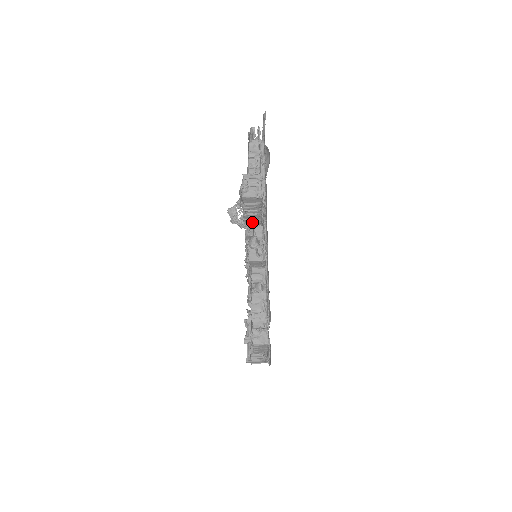
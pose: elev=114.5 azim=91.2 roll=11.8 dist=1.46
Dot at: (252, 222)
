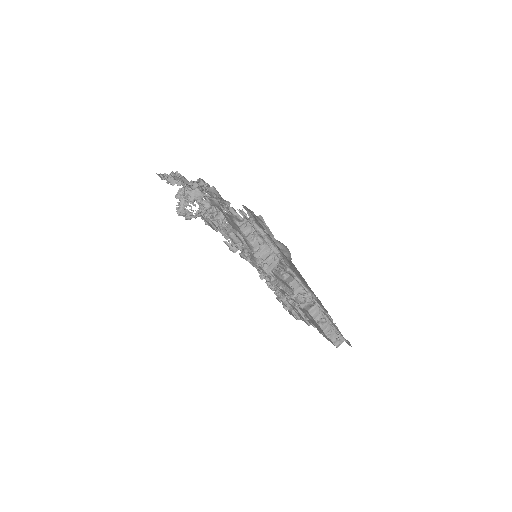
Dot at: occluded
